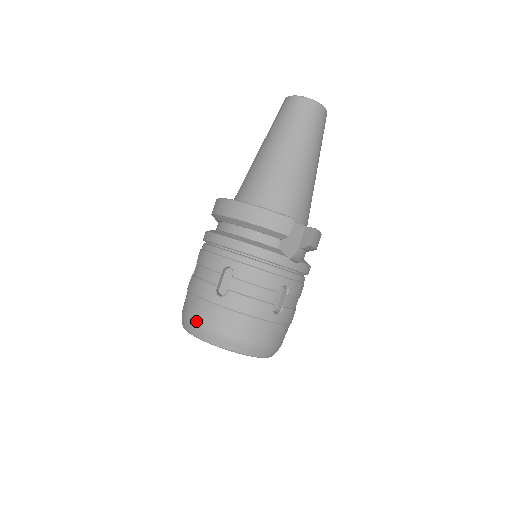
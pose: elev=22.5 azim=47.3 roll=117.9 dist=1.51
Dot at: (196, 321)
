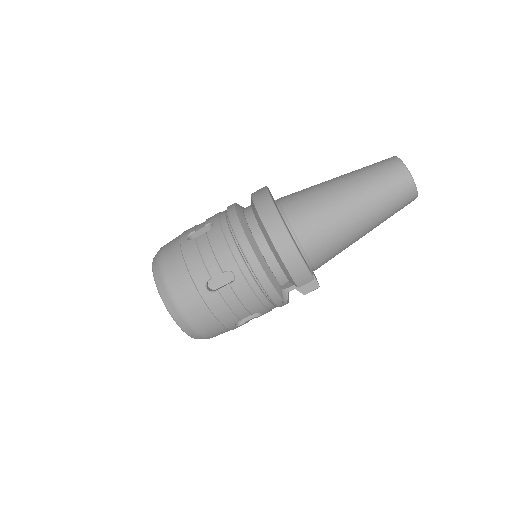
Dot at: (171, 287)
